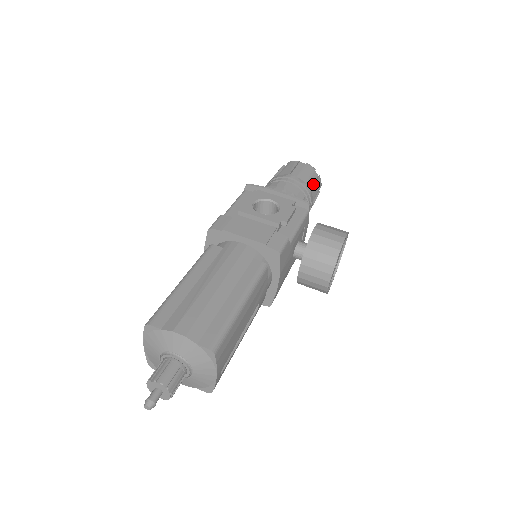
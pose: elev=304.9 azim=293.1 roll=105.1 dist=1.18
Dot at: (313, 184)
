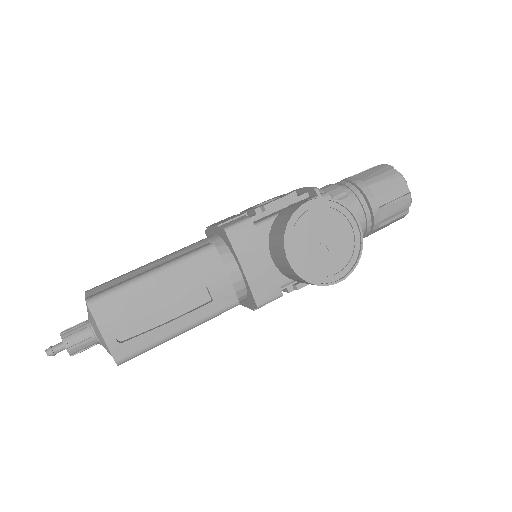
Dot at: (380, 181)
